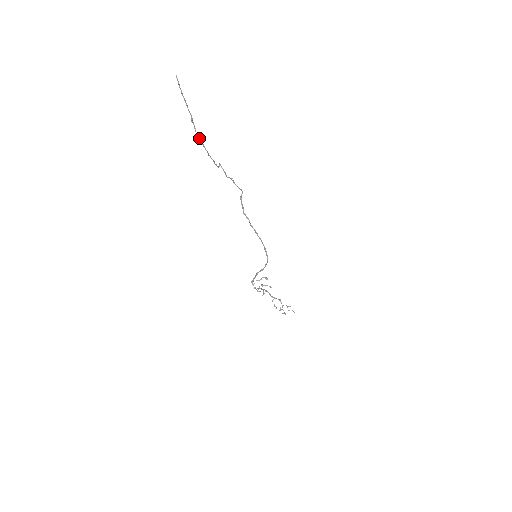
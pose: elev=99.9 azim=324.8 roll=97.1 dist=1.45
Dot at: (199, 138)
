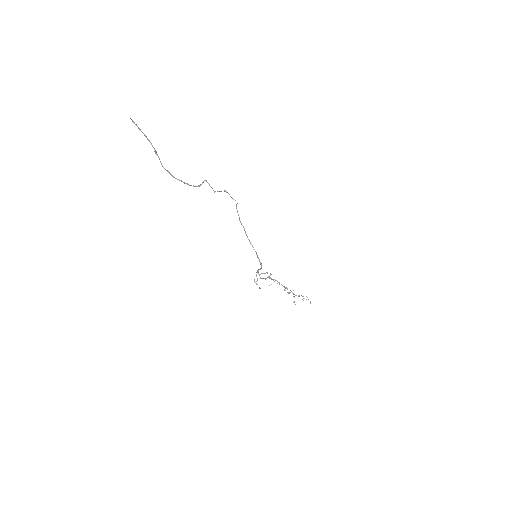
Dot at: (164, 168)
